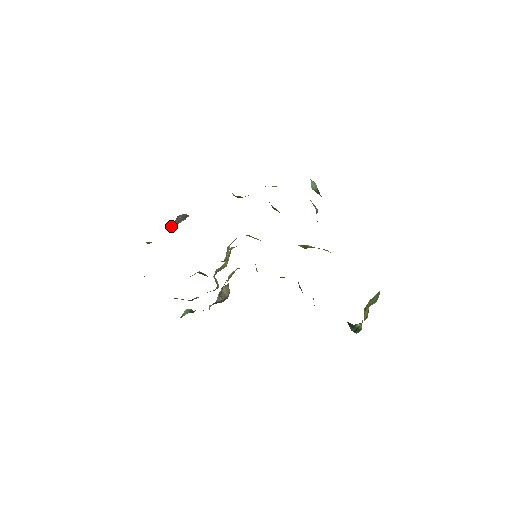
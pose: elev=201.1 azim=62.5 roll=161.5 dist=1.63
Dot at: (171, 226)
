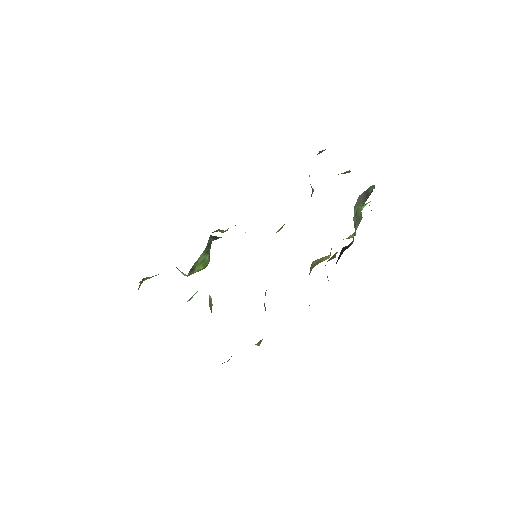
Dot at: occluded
